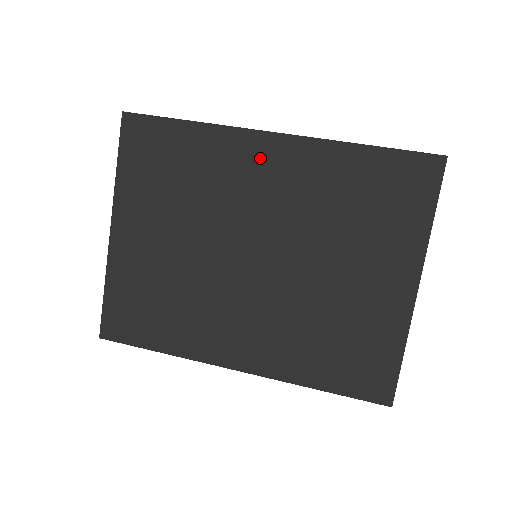
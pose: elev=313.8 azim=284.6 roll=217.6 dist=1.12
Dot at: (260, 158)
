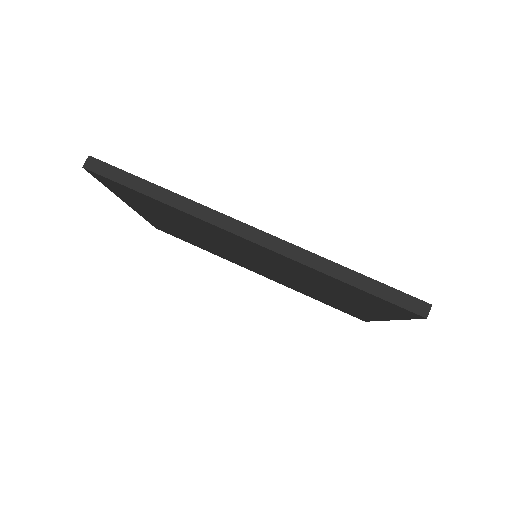
Dot at: (239, 241)
